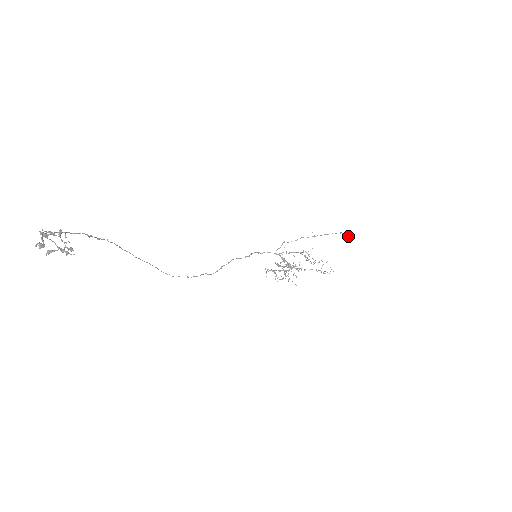
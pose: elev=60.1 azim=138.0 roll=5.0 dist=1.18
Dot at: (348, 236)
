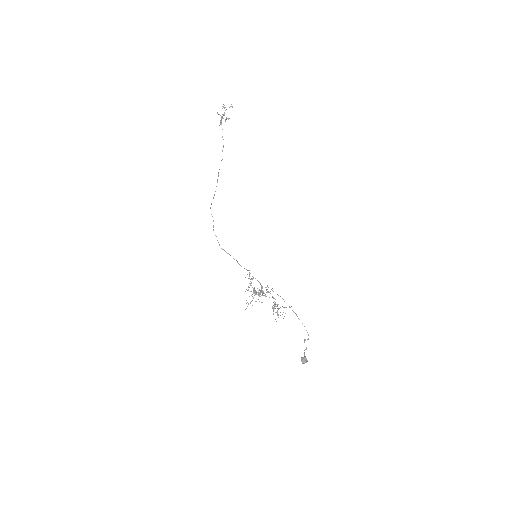
Dot at: occluded
